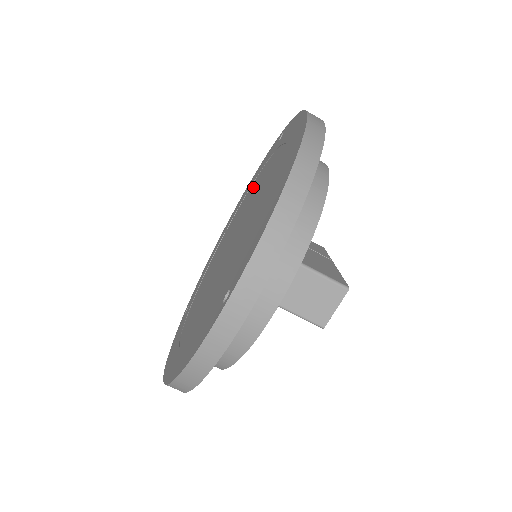
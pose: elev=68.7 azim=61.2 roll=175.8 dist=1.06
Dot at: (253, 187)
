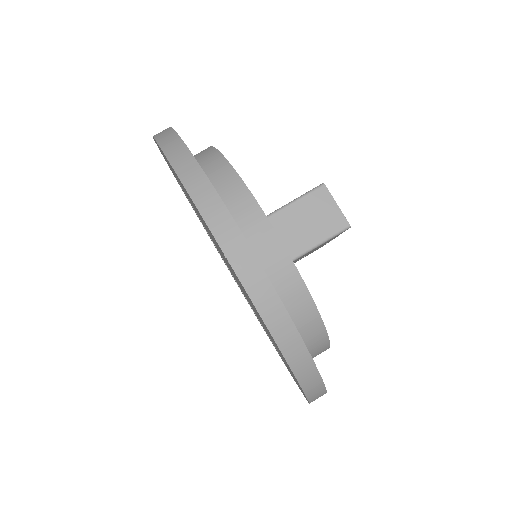
Dot at: occluded
